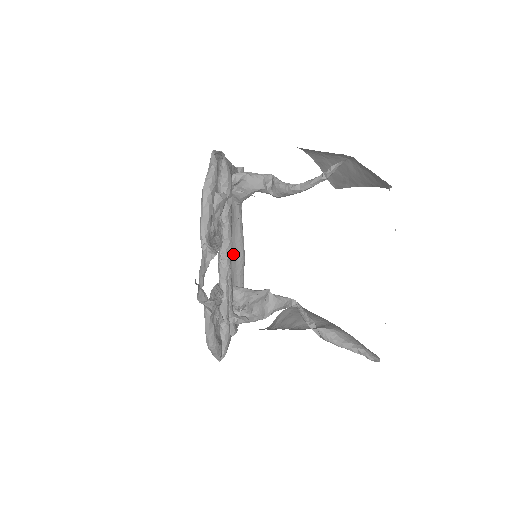
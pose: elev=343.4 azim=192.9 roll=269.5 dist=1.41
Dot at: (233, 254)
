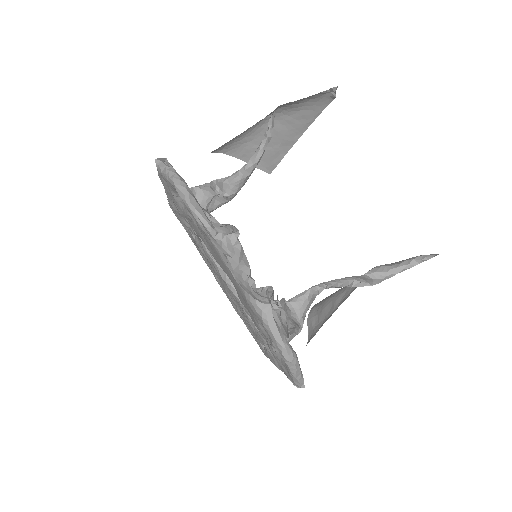
Dot at: occluded
